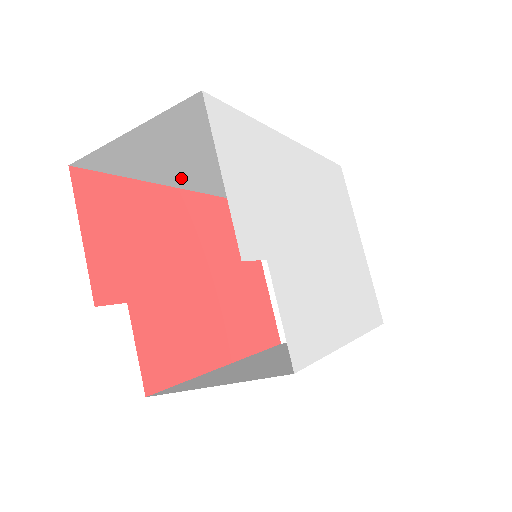
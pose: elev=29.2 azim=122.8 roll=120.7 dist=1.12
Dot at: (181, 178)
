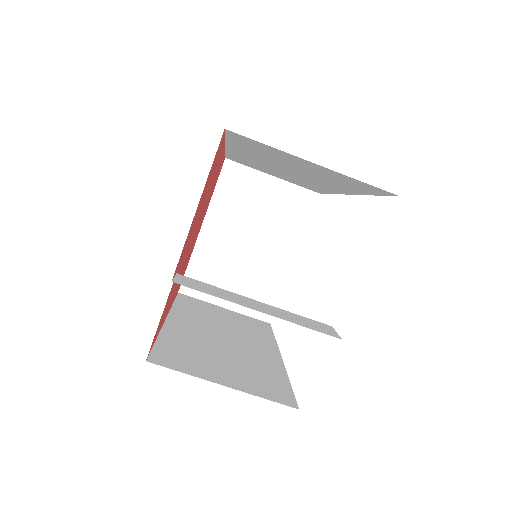
Dot at: (245, 153)
